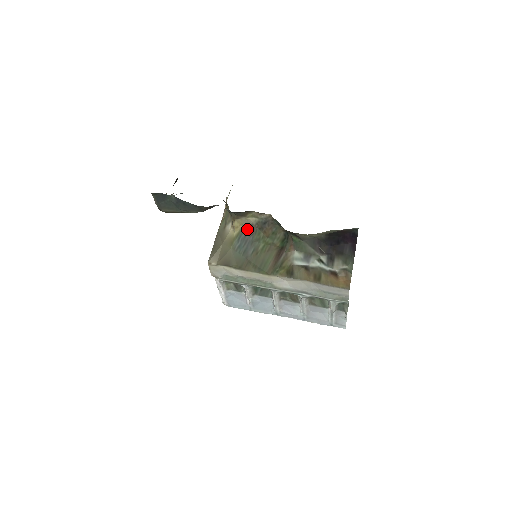
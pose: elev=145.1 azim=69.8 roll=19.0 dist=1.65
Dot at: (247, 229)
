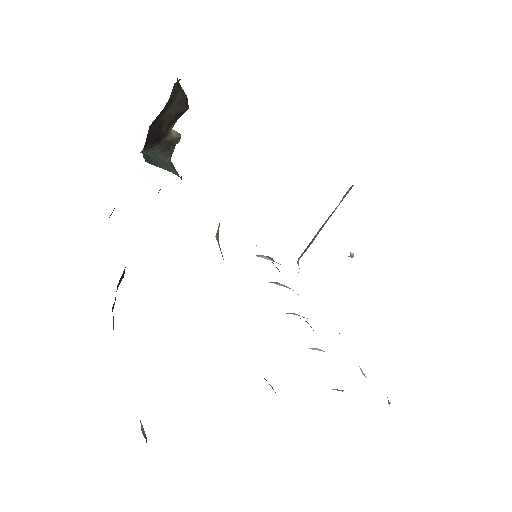
Dot at: occluded
